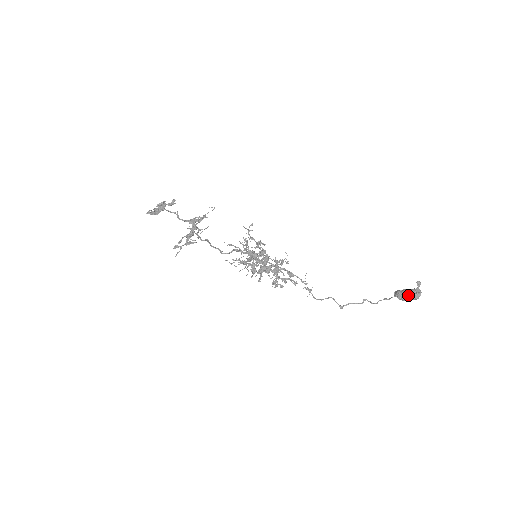
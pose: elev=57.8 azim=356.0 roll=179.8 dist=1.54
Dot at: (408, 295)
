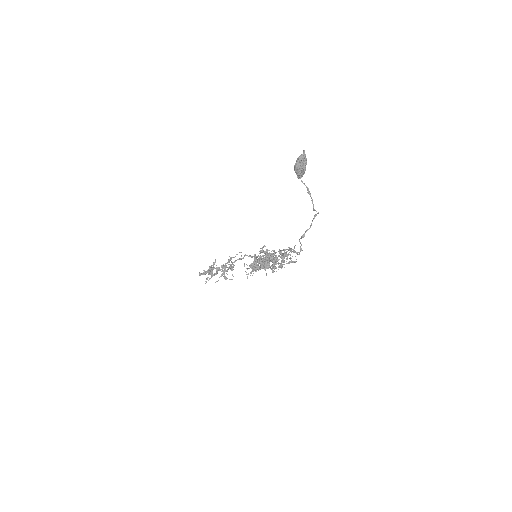
Dot at: (295, 164)
